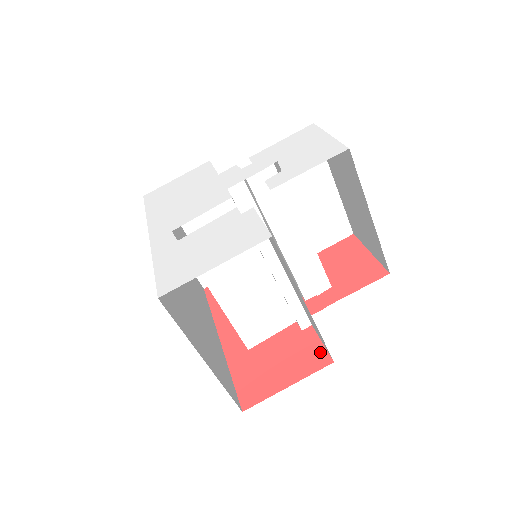
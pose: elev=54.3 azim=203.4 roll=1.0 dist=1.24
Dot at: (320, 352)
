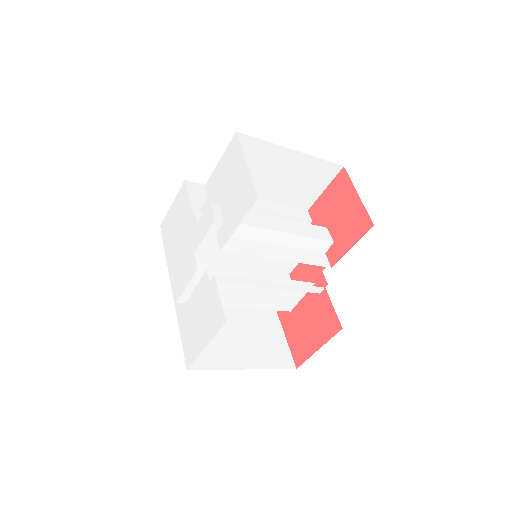
Dot at: (333, 318)
